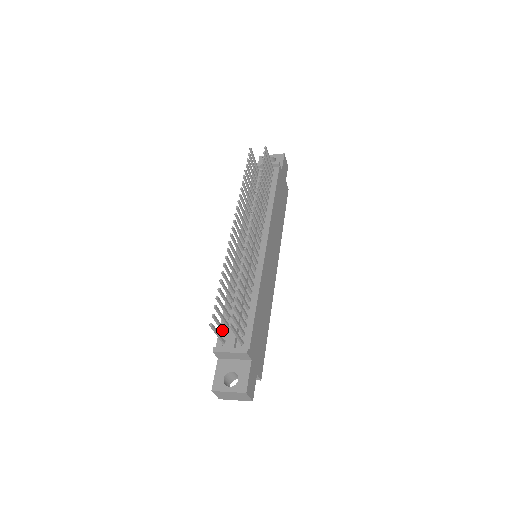
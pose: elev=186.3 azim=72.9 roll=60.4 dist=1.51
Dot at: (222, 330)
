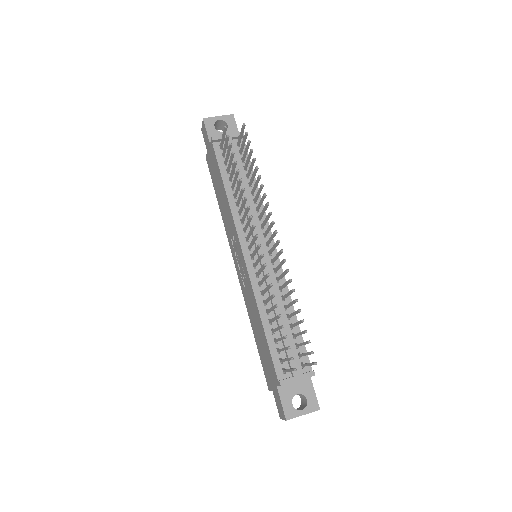
Dot at: (284, 361)
